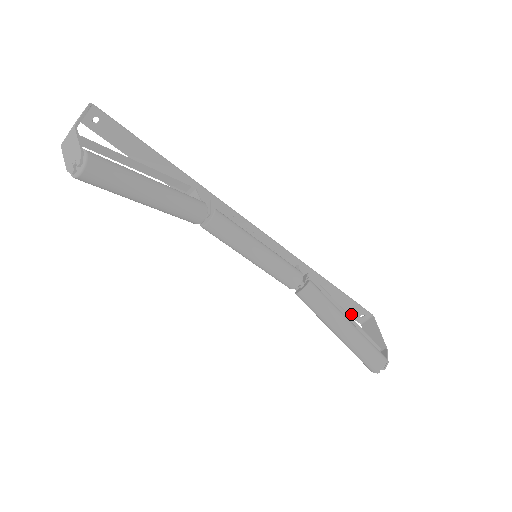
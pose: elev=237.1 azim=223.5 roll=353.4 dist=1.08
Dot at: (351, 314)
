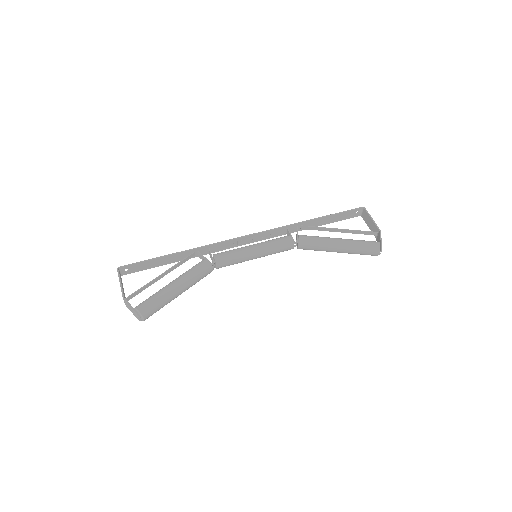
Dot at: (348, 217)
